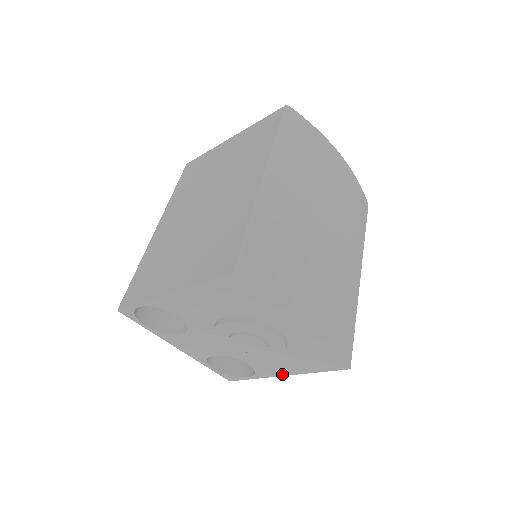
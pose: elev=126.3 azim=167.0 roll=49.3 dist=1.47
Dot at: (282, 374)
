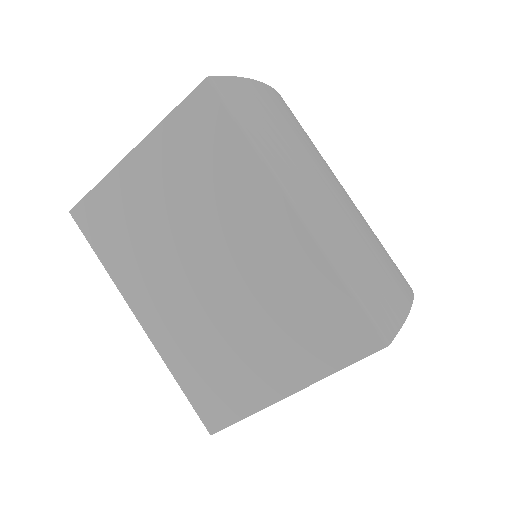
Dot at: occluded
